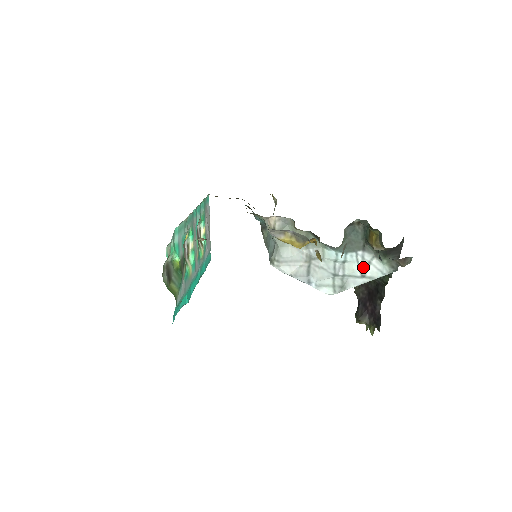
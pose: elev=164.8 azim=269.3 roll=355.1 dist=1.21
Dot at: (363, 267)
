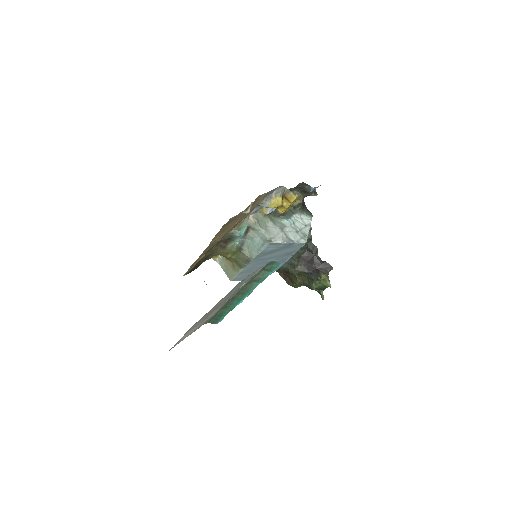
Dot at: (302, 222)
